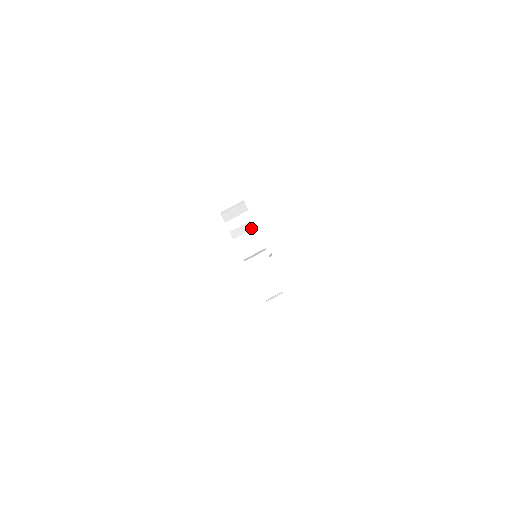
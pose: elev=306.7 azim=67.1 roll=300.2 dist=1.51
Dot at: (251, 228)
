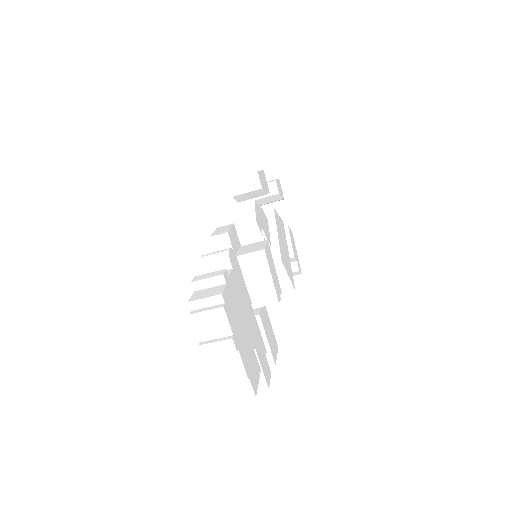
Dot at: occluded
